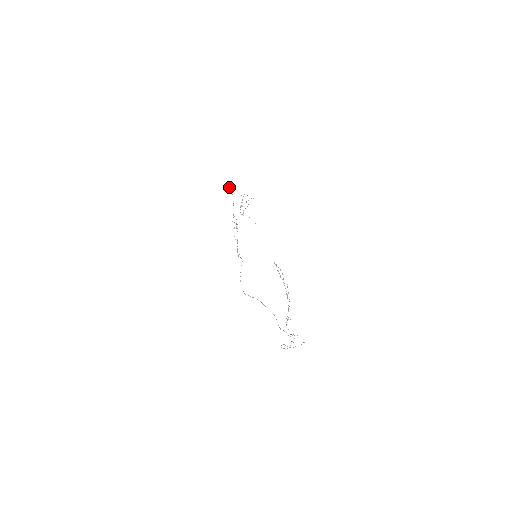
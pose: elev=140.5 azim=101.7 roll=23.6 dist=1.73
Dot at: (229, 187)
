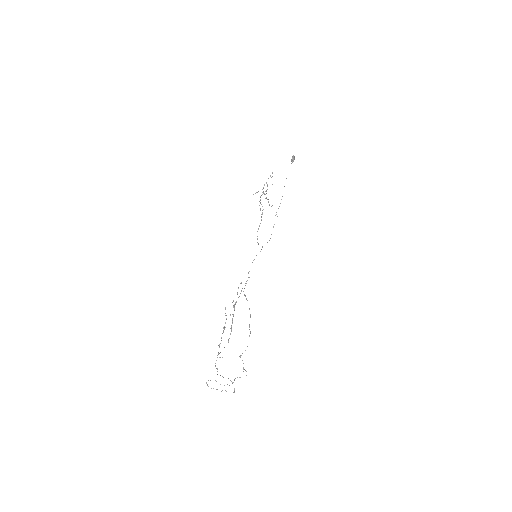
Dot at: (292, 156)
